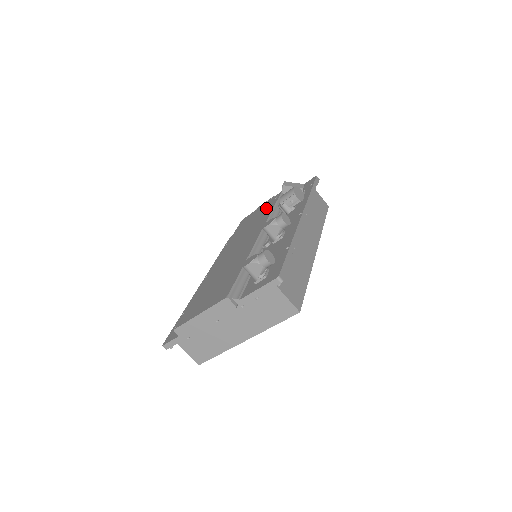
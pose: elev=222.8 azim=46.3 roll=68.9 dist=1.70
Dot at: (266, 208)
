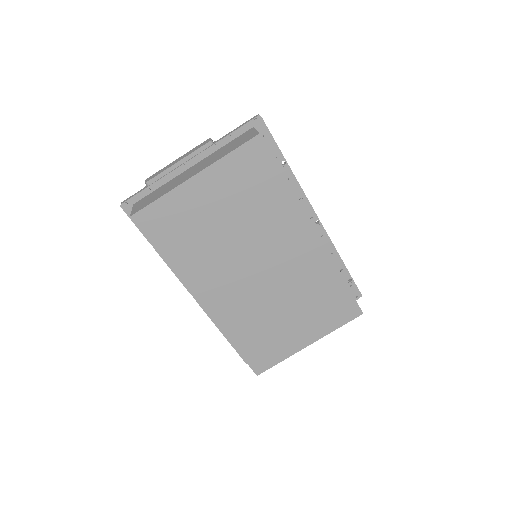
Dot at: occluded
